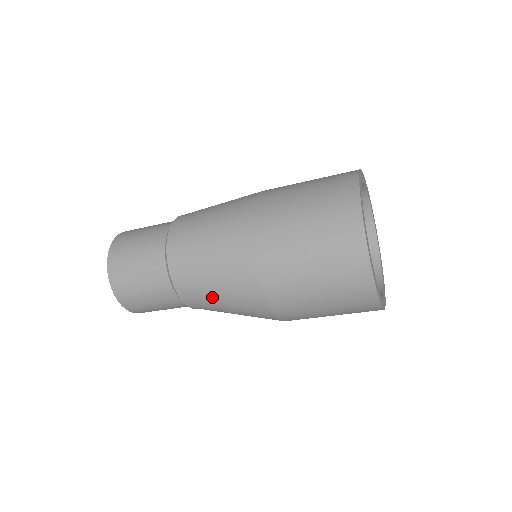
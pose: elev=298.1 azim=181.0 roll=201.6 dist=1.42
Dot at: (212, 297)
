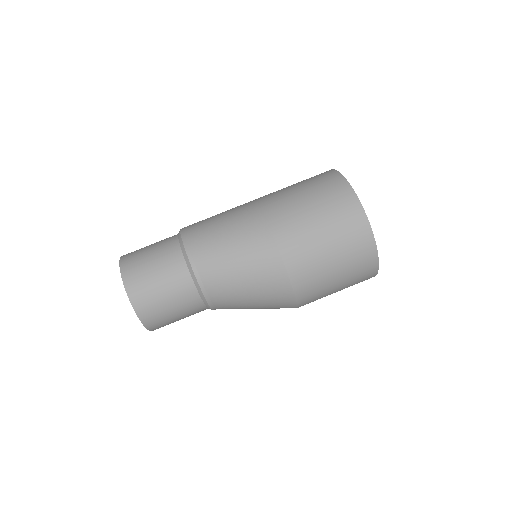
Dot at: (220, 247)
